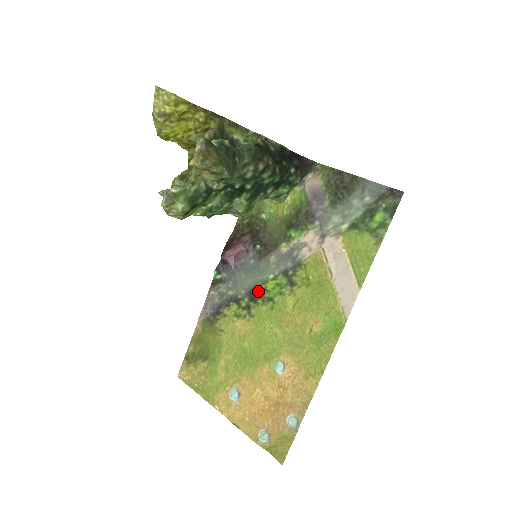
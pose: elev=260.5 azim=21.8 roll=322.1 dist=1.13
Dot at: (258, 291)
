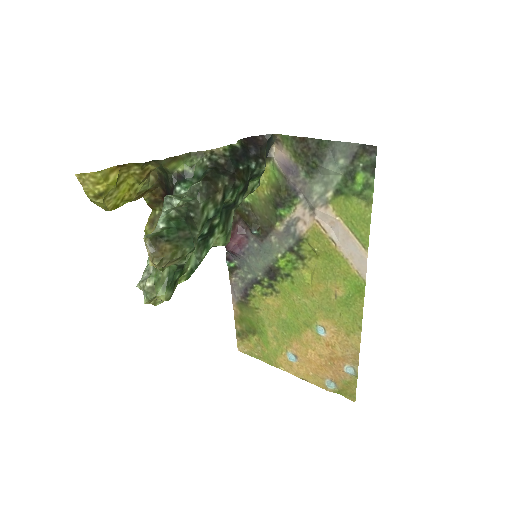
Dot at: (273, 270)
